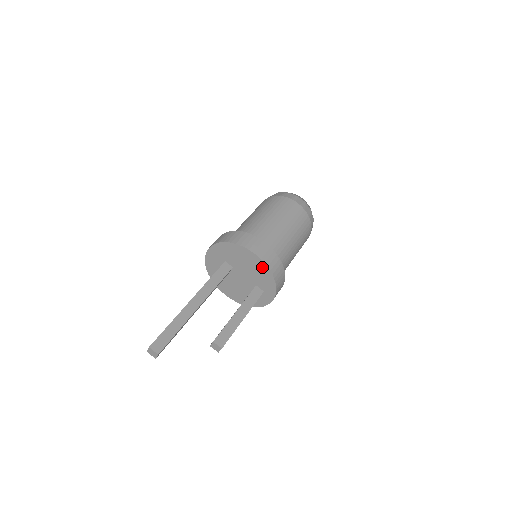
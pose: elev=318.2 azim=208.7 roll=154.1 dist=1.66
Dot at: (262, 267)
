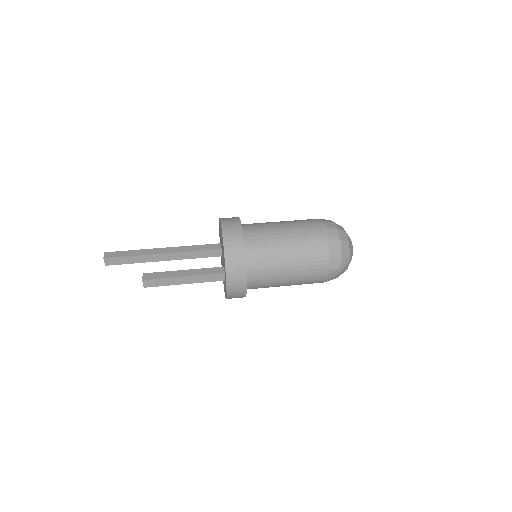
Dot at: occluded
